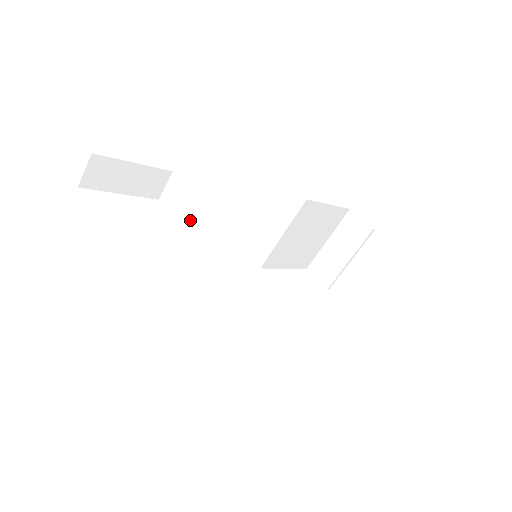
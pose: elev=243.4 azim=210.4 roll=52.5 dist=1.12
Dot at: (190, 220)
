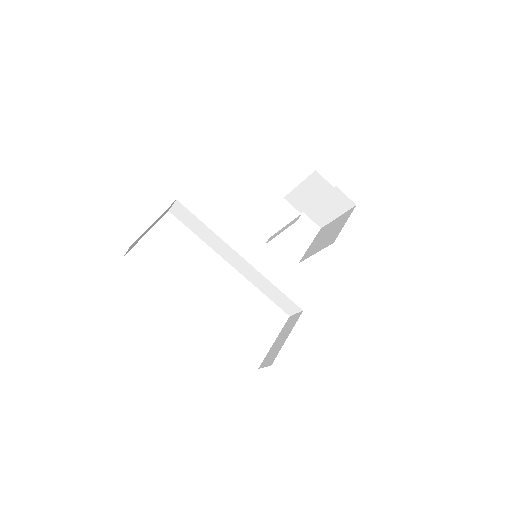
Dot at: (202, 234)
